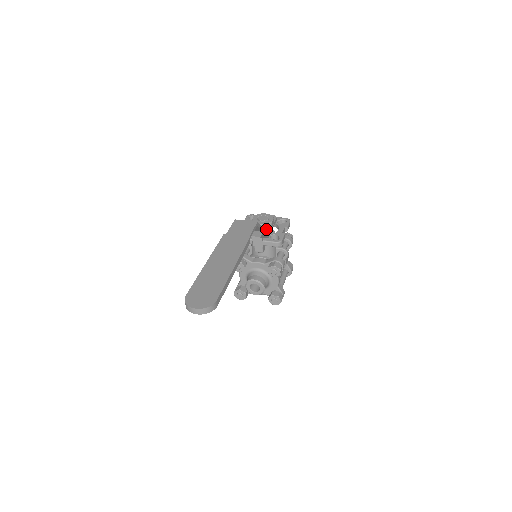
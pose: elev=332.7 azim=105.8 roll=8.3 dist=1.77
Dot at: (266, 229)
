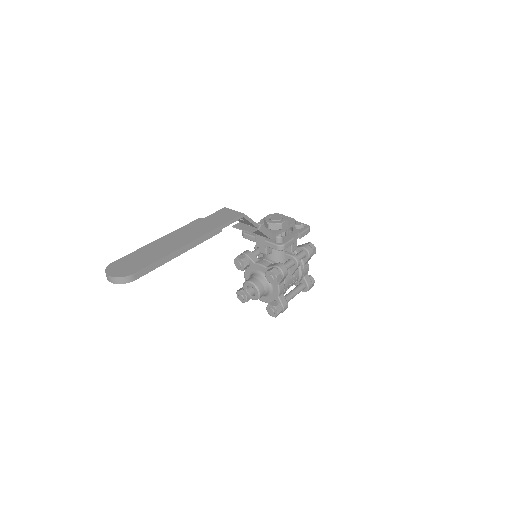
Dot at: (275, 230)
